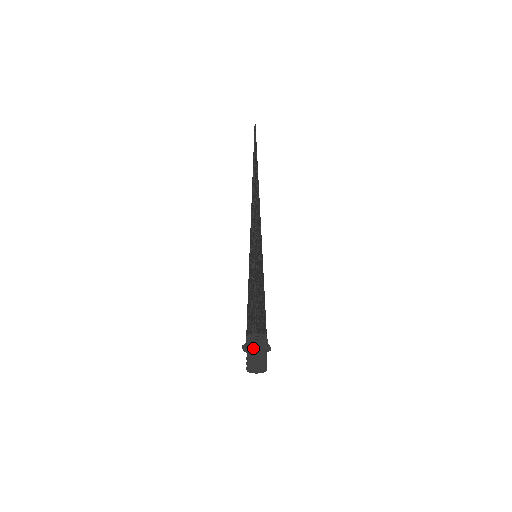
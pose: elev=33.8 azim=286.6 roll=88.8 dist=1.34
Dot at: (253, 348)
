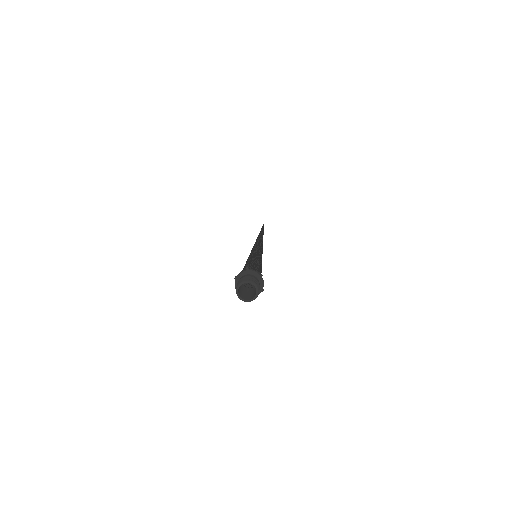
Dot at: (247, 274)
